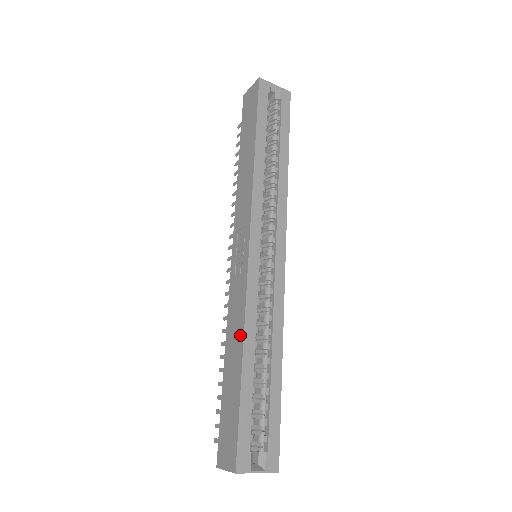
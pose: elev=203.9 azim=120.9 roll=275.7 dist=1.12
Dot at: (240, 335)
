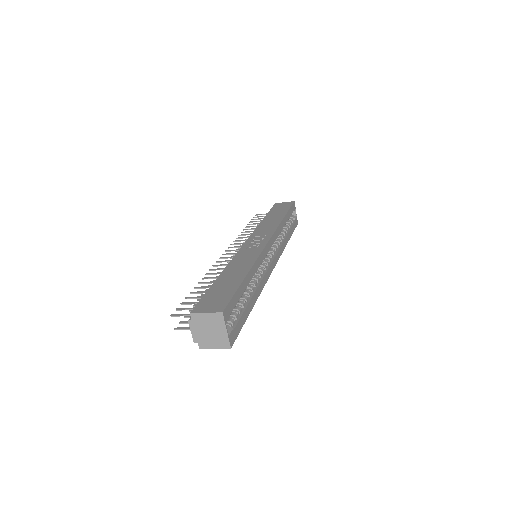
Dot at: (248, 266)
